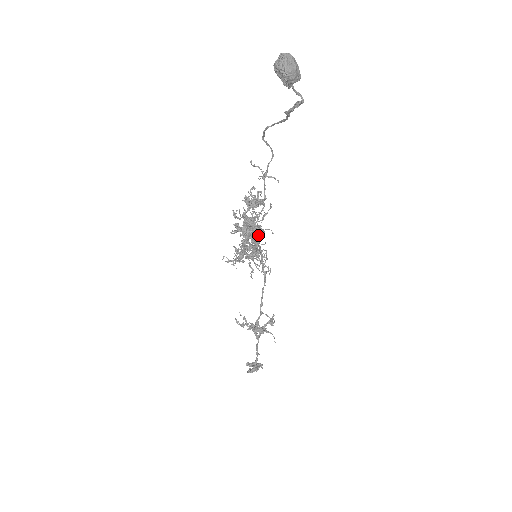
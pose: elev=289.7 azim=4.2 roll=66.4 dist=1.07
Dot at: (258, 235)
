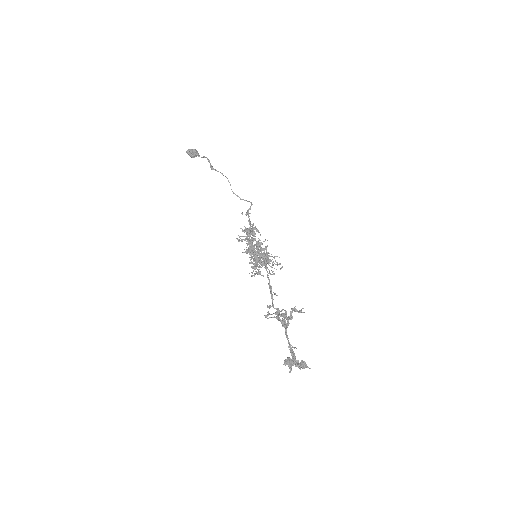
Dot at: (266, 251)
